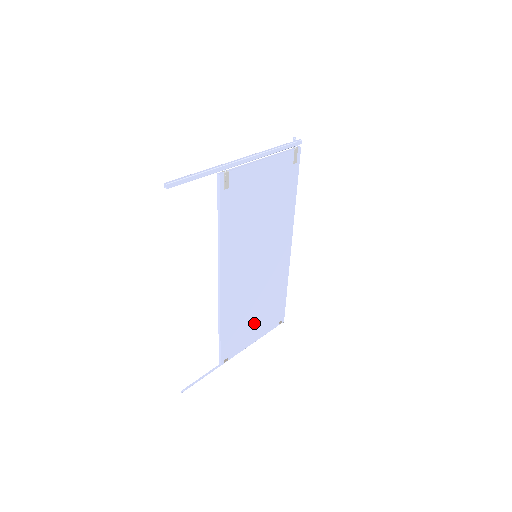
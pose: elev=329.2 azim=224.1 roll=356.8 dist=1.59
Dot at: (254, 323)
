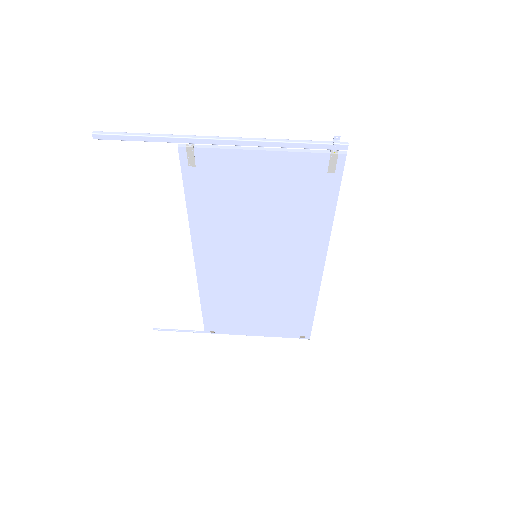
Dot at: (256, 319)
